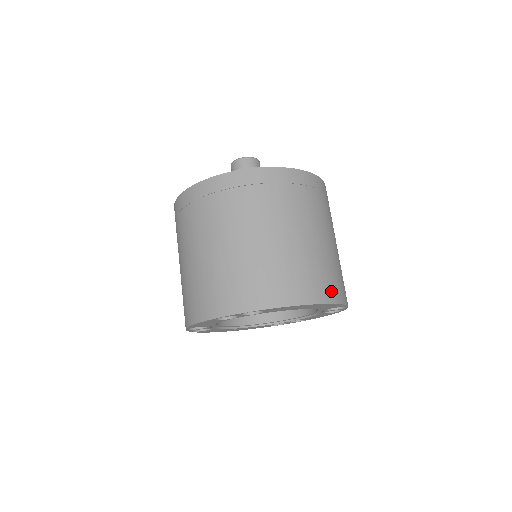
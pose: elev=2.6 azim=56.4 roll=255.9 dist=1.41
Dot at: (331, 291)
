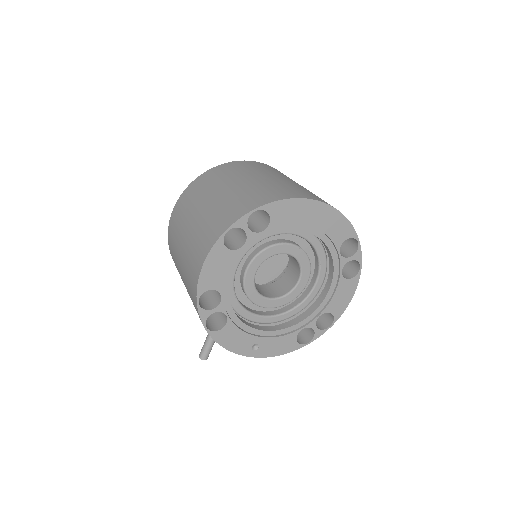
Dot at: occluded
